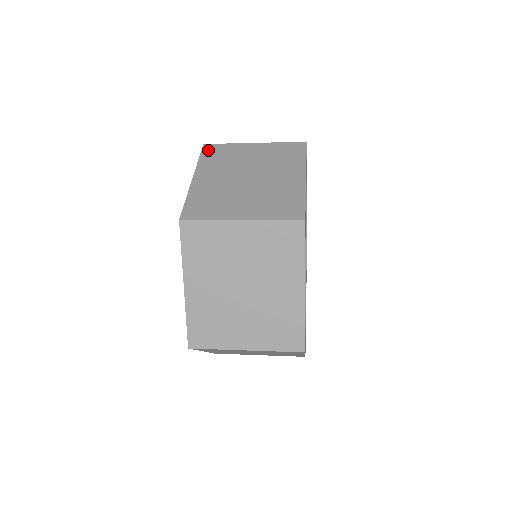
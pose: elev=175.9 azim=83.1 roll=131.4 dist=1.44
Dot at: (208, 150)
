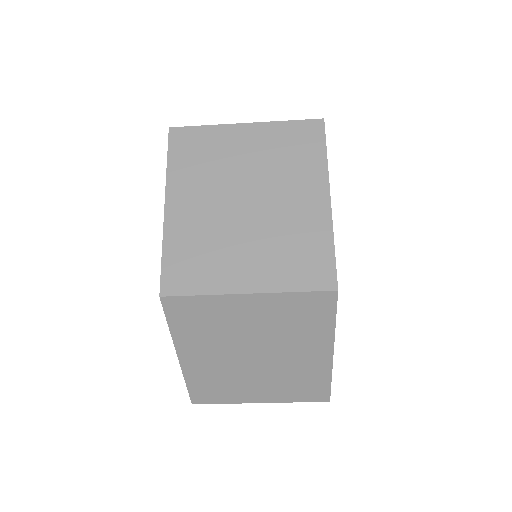
Dot at: occluded
